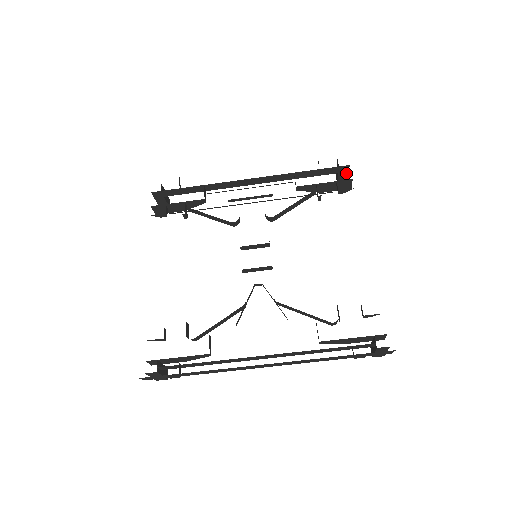
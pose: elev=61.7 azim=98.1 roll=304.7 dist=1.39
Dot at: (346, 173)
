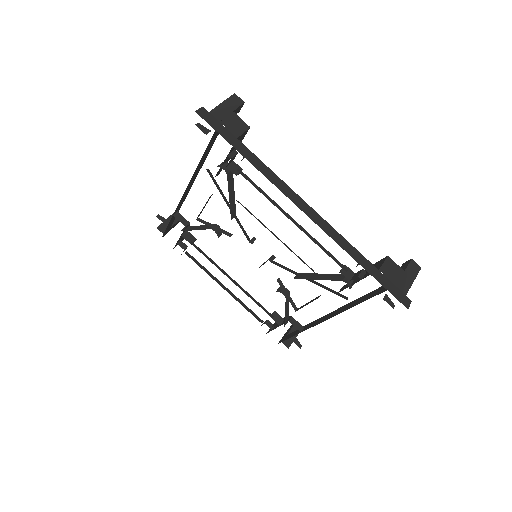
Dot at: (229, 116)
